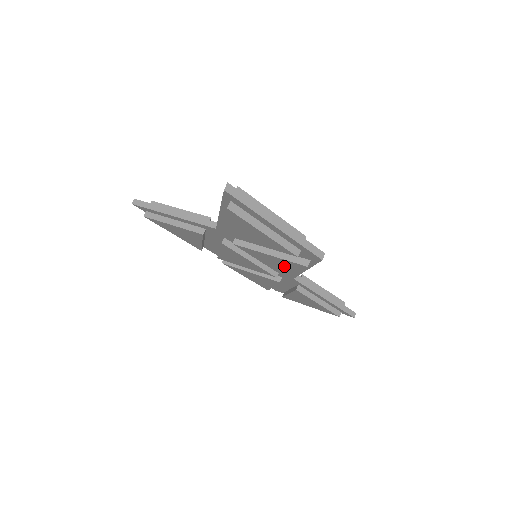
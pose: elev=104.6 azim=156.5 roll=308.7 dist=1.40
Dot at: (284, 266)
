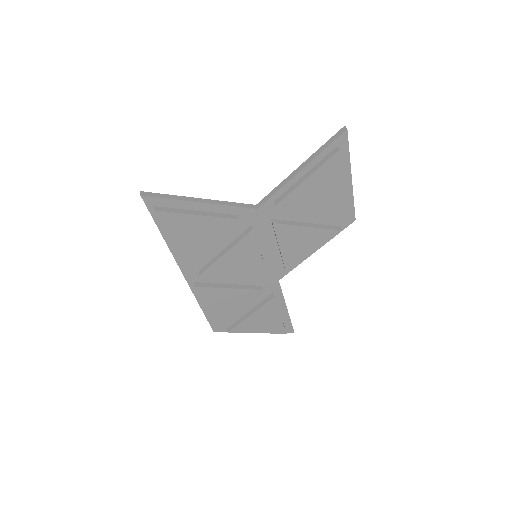
Dot at: (309, 244)
